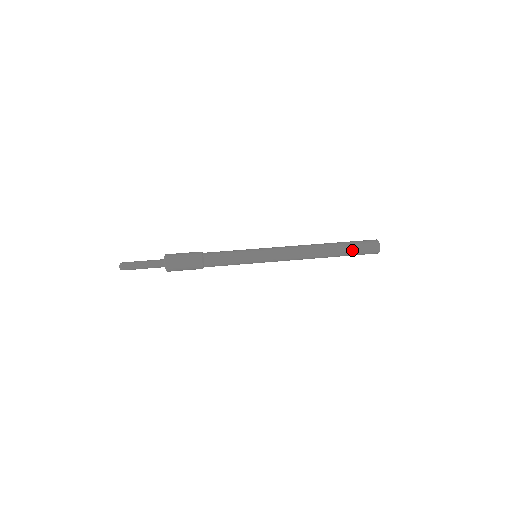
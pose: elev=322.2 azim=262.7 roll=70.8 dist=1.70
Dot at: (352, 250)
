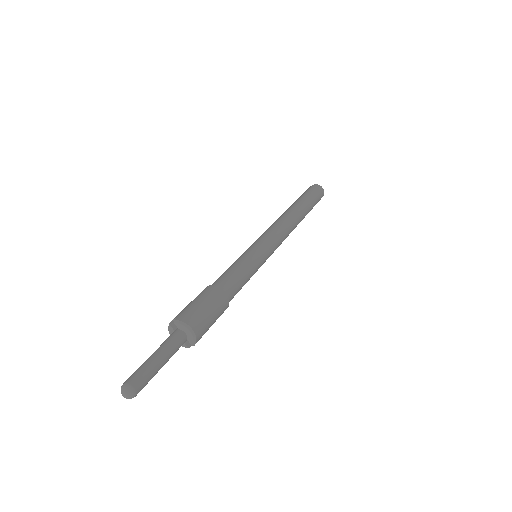
Dot at: (313, 206)
